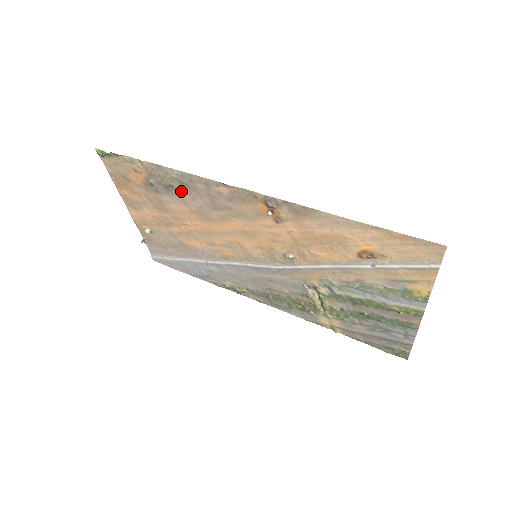
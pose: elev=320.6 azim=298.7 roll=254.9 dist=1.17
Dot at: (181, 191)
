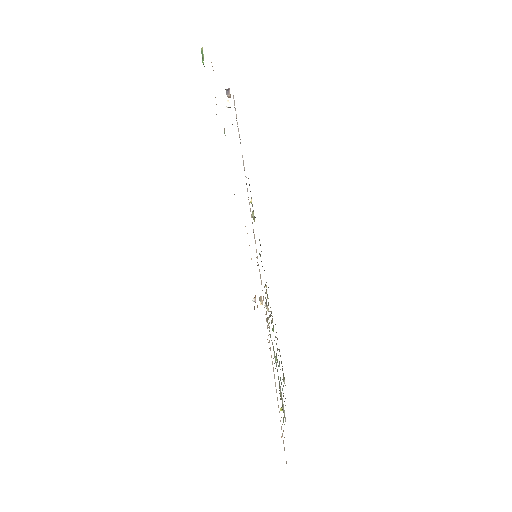
Dot at: occluded
